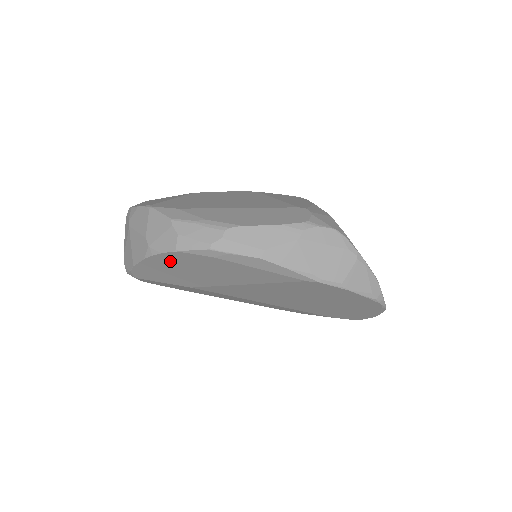
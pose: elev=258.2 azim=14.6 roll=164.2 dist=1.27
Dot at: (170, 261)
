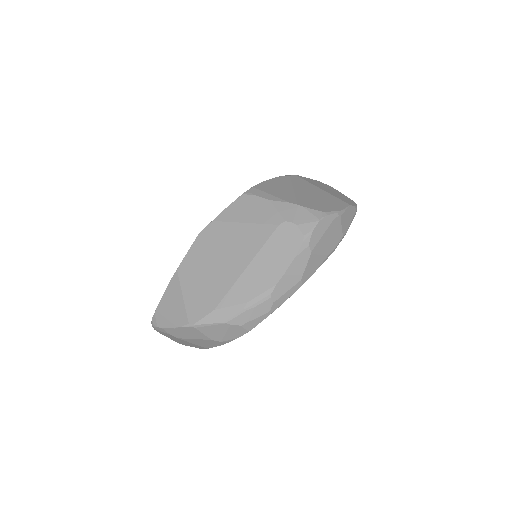
Dot at: occluded
